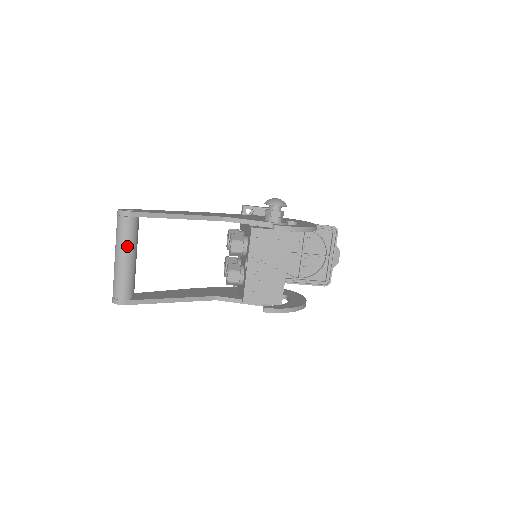
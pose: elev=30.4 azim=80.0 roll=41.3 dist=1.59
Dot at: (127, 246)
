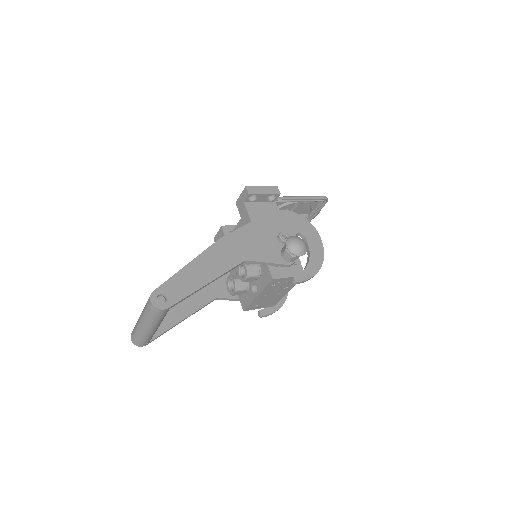
Dot at: (158, 324)
